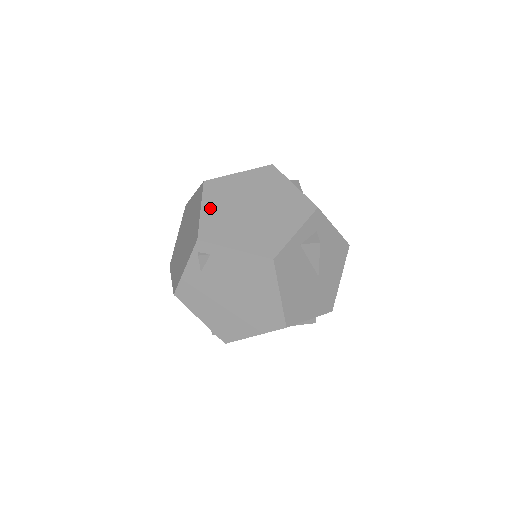
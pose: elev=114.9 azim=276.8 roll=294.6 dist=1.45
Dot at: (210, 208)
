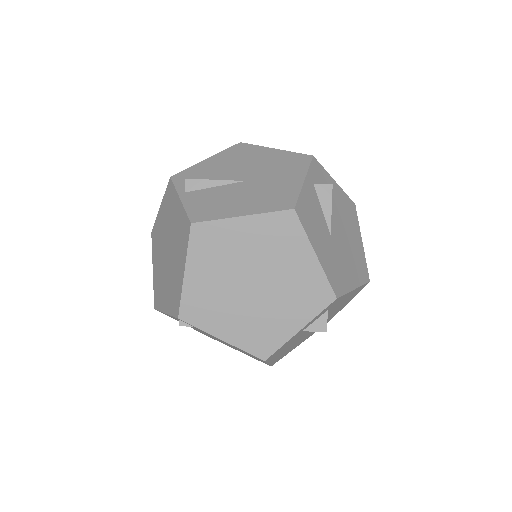
Dot at: (197, 273)
